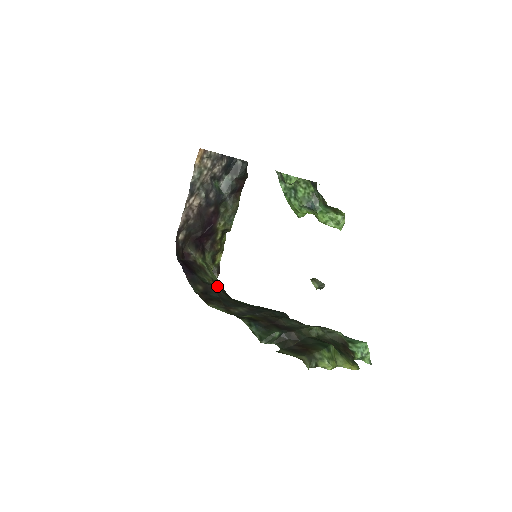
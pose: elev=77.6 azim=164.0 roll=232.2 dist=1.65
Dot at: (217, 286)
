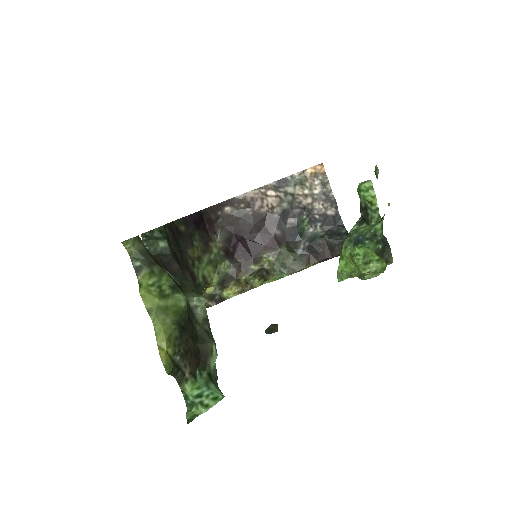
Dot at: (195, 260)
